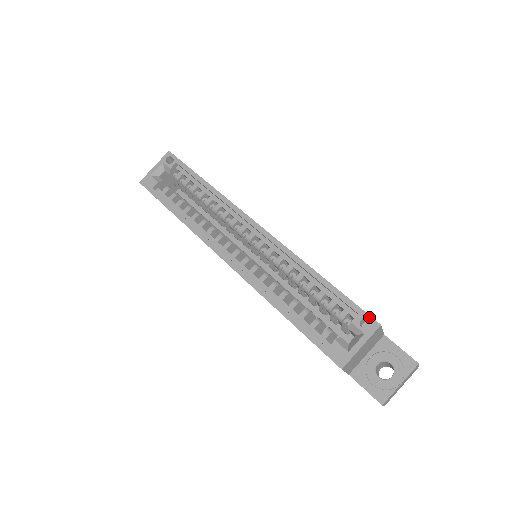
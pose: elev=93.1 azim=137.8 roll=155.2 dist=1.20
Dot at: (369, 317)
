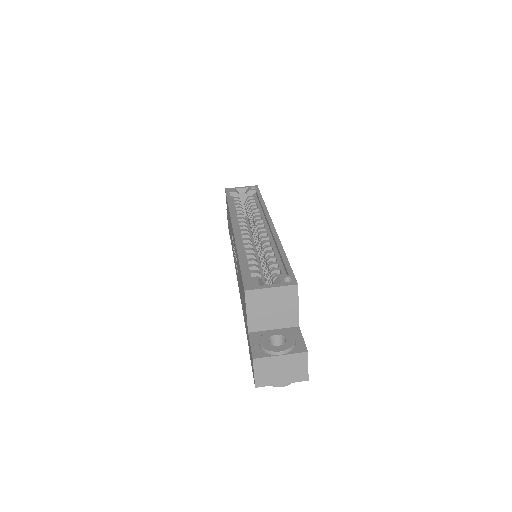
Dot at: (294, 278)
